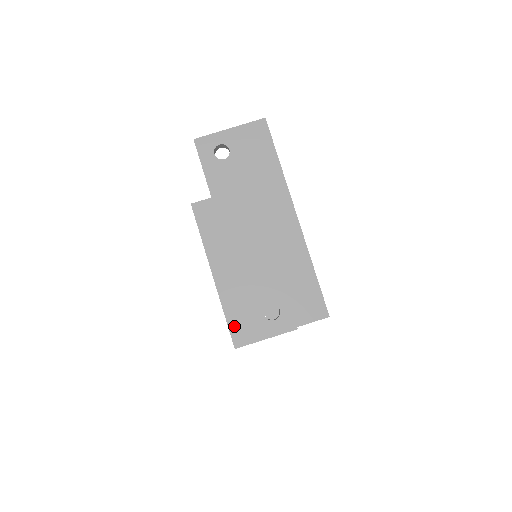
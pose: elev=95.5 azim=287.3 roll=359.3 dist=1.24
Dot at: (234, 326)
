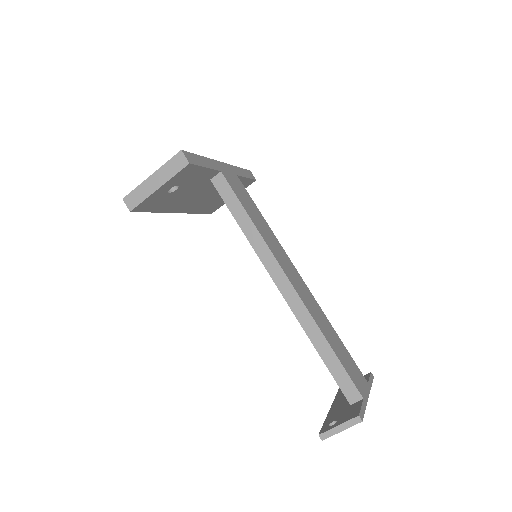
Dot at: (206, 211)
